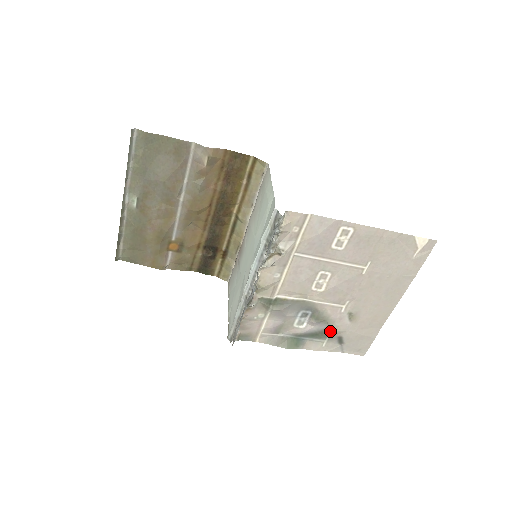
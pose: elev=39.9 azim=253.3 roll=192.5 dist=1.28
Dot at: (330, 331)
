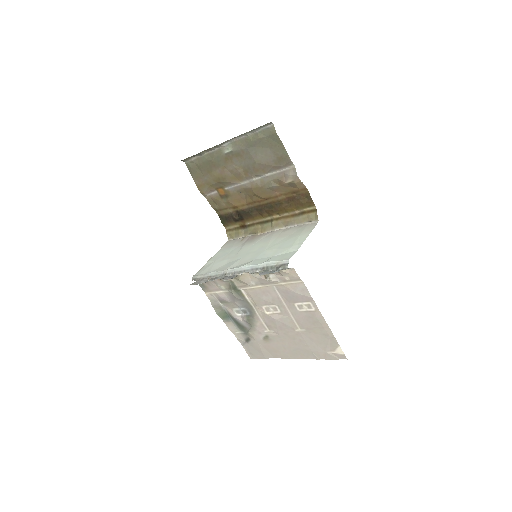
Dot at: (248, 331)
